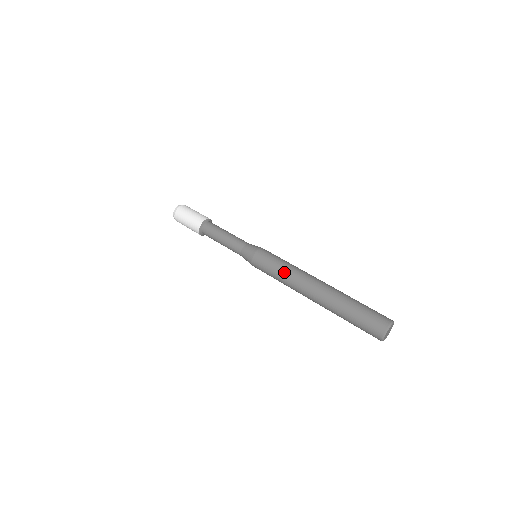
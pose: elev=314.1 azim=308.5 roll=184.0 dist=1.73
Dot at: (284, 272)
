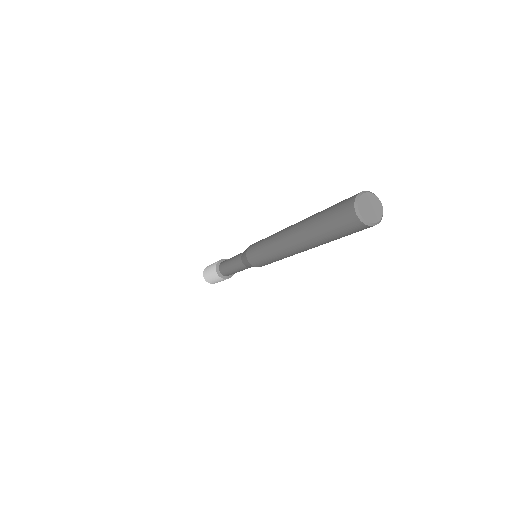
Dot at: occluded
